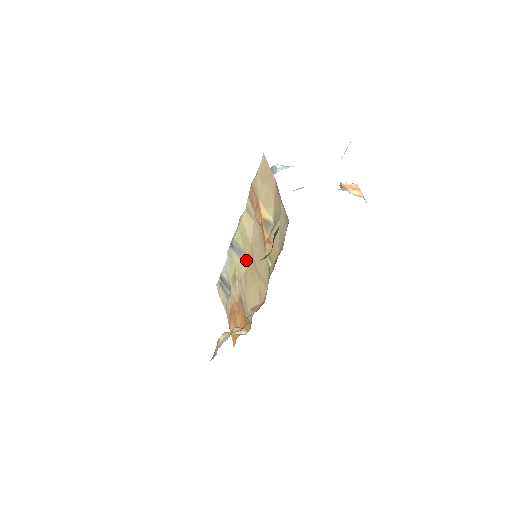
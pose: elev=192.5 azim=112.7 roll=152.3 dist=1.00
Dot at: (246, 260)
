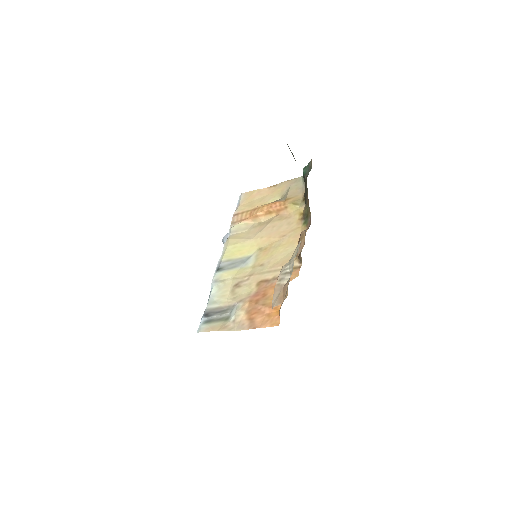
Dot at: (249, 259)
